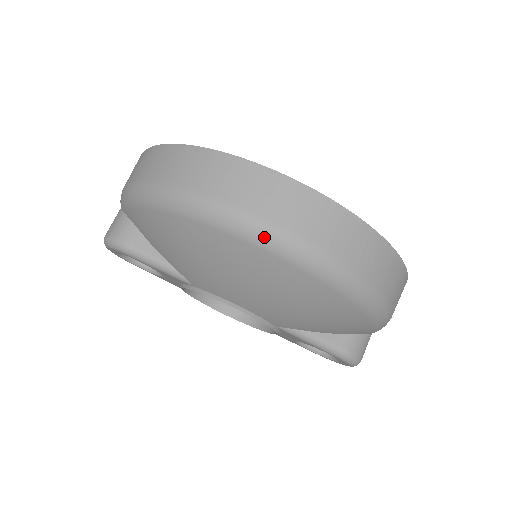
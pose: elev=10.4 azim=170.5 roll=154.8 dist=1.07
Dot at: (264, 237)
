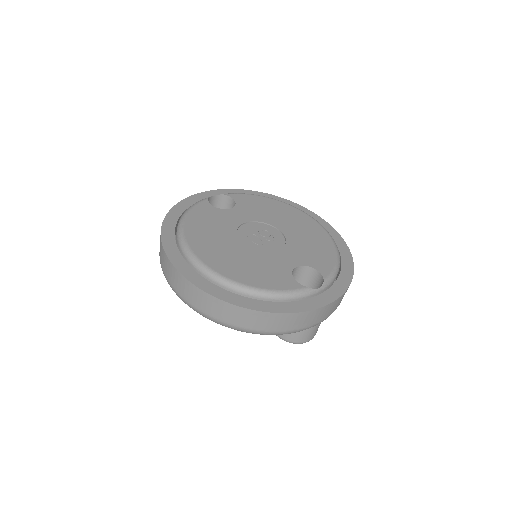
Dot at: (173, 290)
